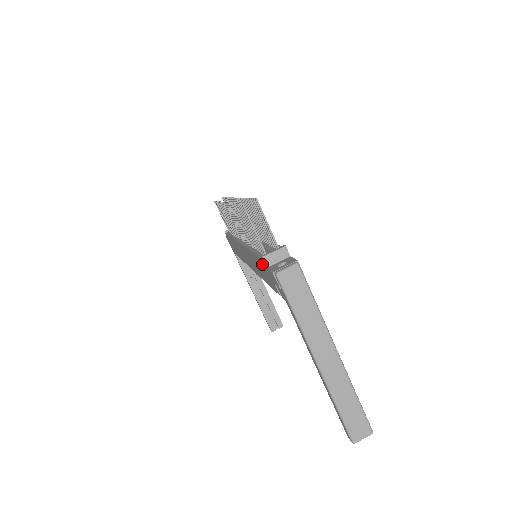
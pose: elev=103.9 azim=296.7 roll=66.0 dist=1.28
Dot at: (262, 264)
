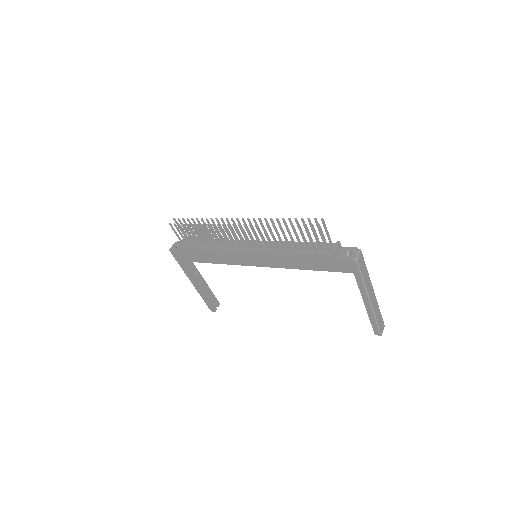
Dot at: (324, 258)
